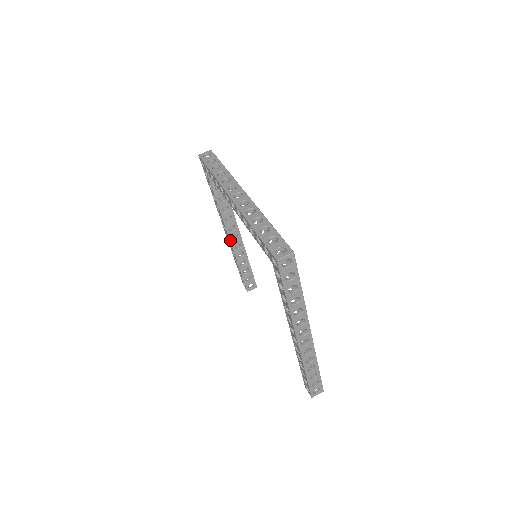
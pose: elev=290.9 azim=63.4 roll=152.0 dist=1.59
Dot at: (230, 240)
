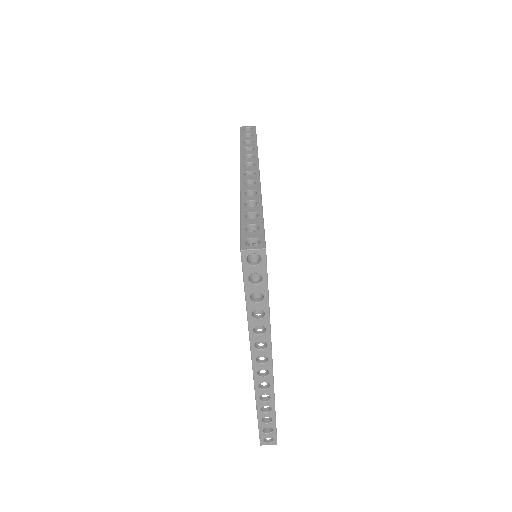
Dot at: occluded
